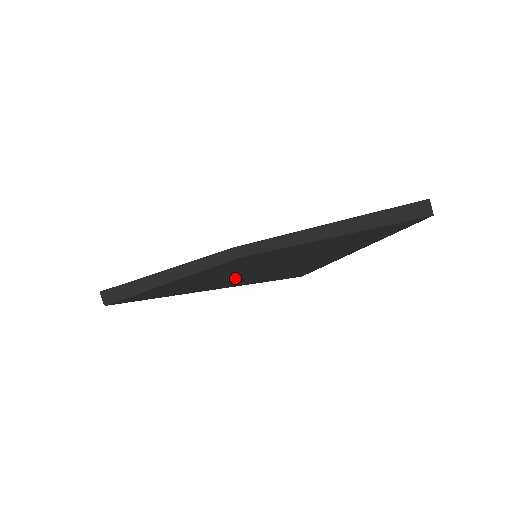
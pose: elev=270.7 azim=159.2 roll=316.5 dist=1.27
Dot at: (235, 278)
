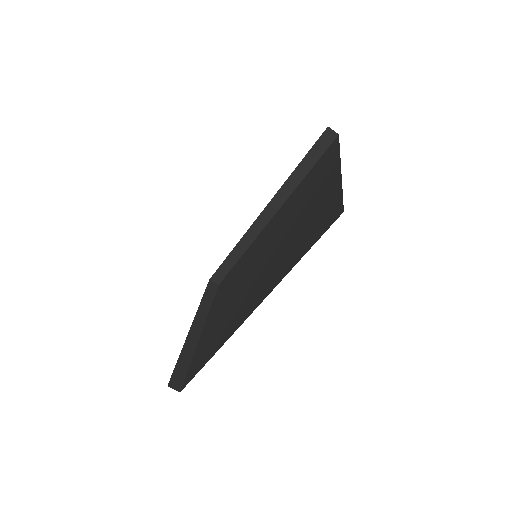
Dot at: (274, 271)
